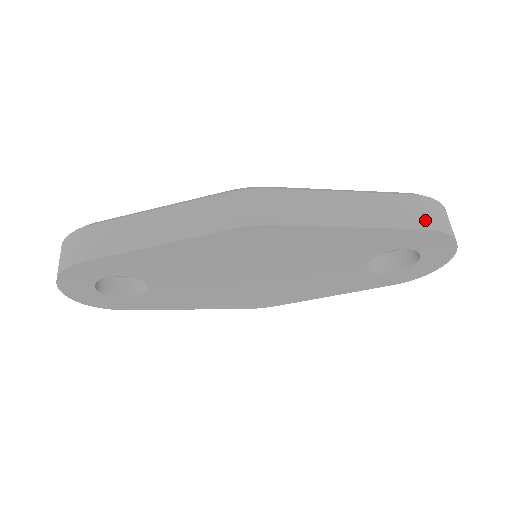
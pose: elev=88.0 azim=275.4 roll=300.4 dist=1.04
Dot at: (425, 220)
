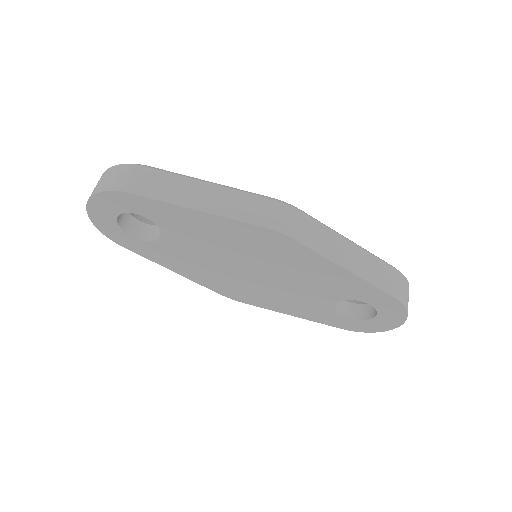
Dot at: (396, 291)
